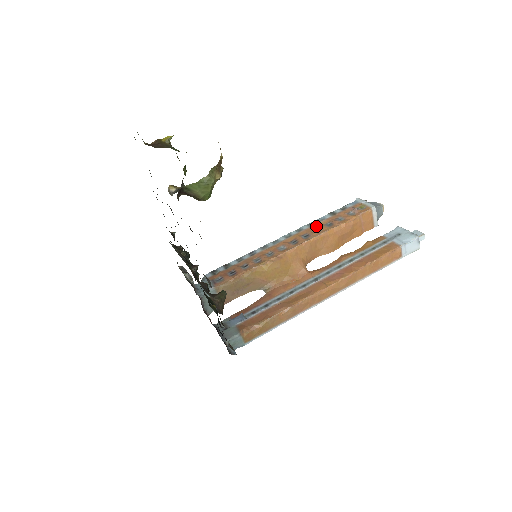
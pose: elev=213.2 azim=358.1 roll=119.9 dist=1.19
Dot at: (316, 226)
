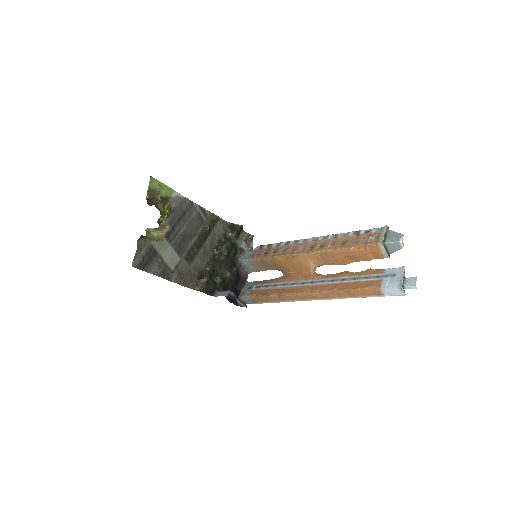
Dot at: (335, 240)
